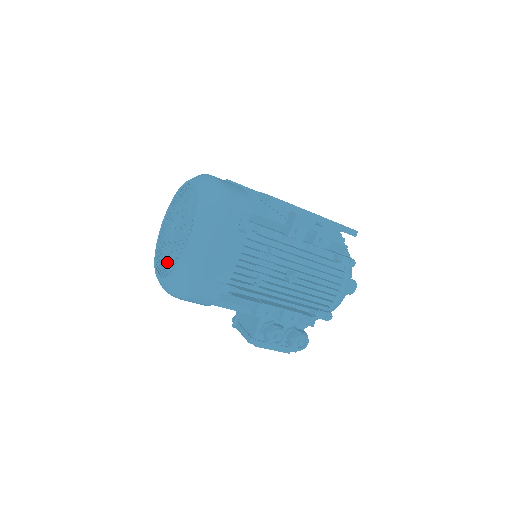
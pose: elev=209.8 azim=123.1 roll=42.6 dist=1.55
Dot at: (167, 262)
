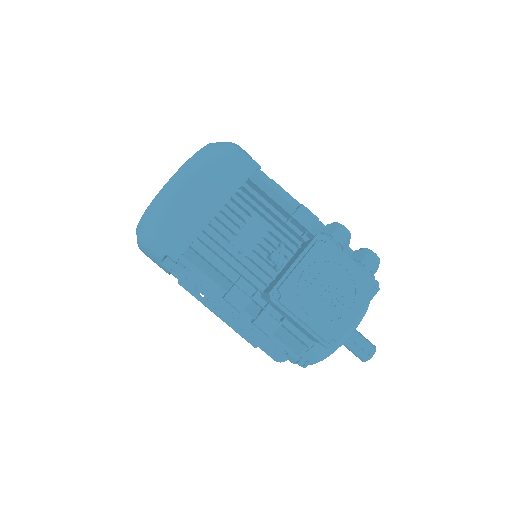
Dot at: occluded
